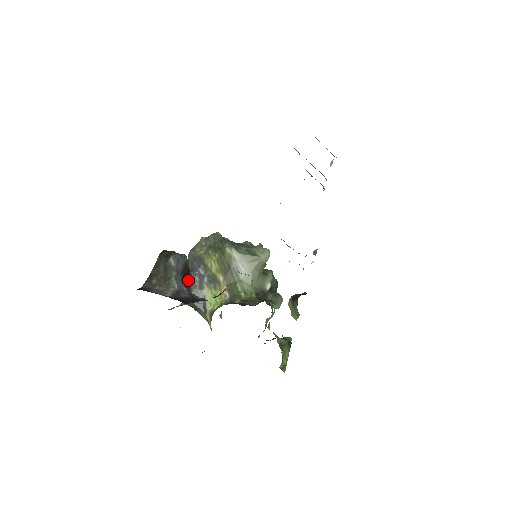
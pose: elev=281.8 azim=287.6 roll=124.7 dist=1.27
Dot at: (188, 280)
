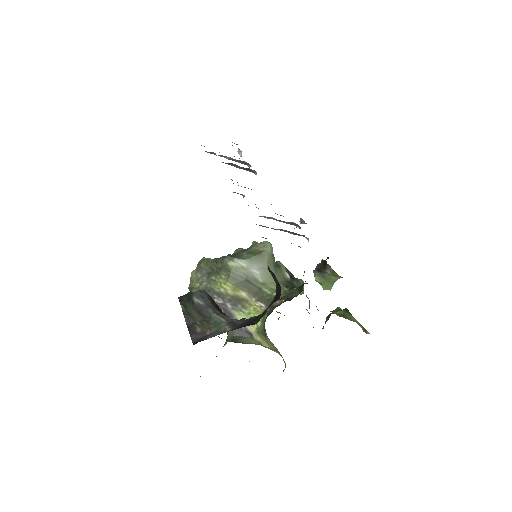
Dot at: occluded
